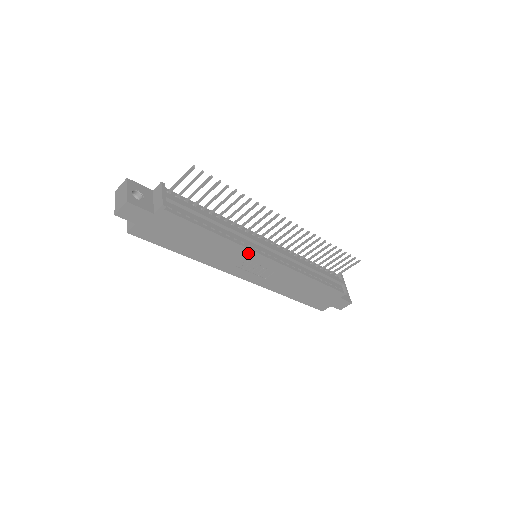
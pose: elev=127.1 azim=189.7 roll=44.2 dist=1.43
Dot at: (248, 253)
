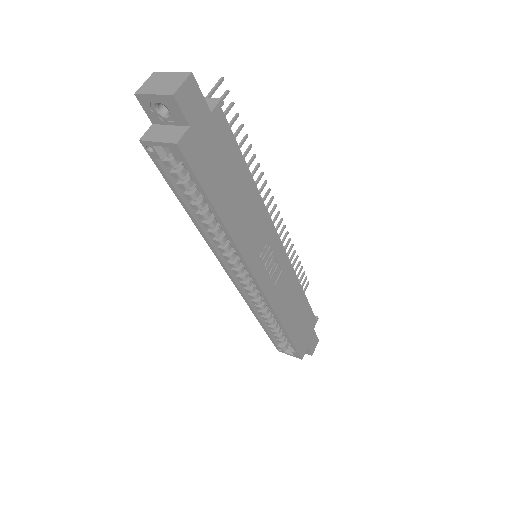
Dot at: (269, 227)
